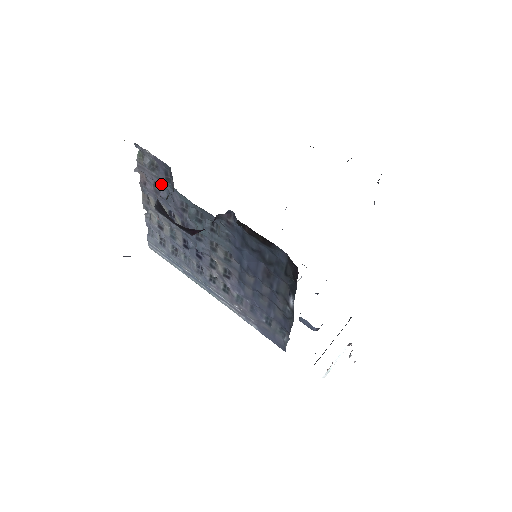
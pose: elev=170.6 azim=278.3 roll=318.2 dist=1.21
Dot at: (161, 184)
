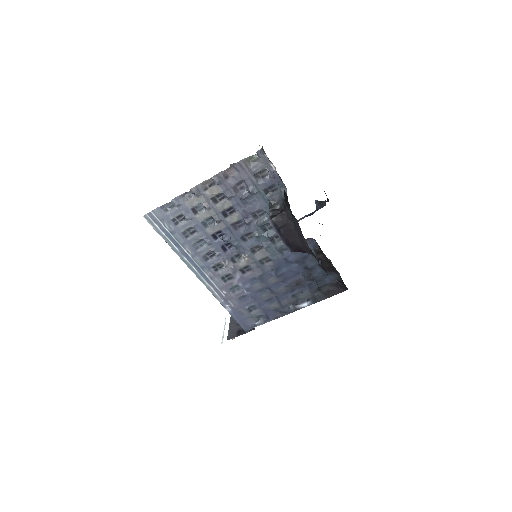
Dot at: (255, 190)
